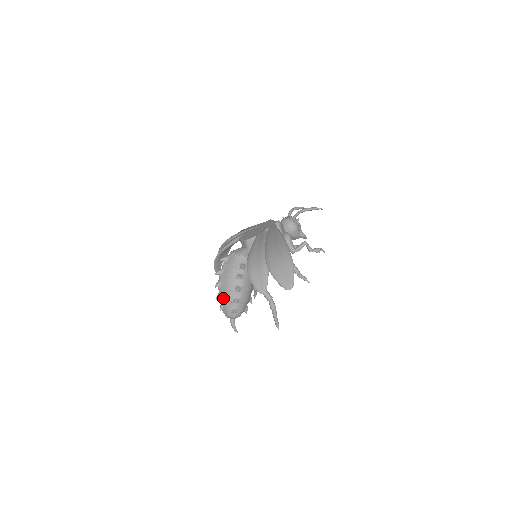
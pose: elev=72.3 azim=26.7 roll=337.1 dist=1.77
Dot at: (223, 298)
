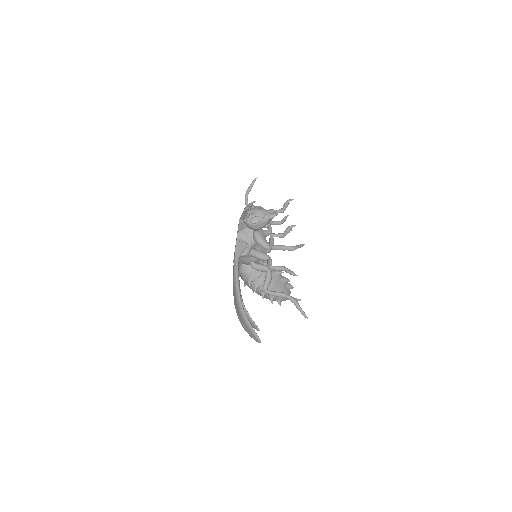
Dot at: occluded
